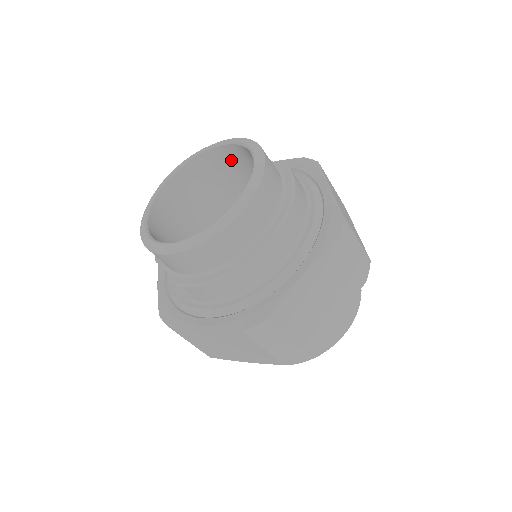
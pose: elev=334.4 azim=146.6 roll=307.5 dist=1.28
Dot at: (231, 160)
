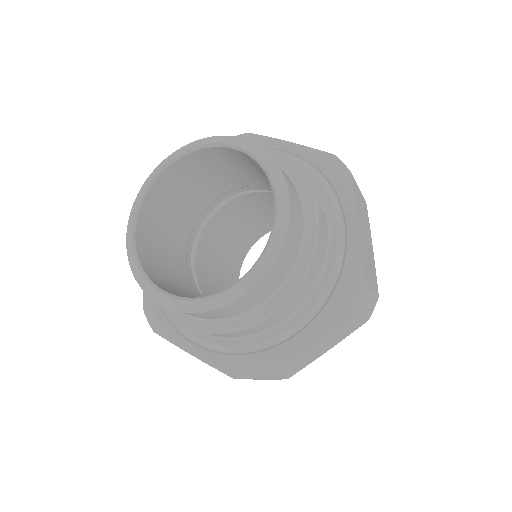
Dot at: (245, 161)
